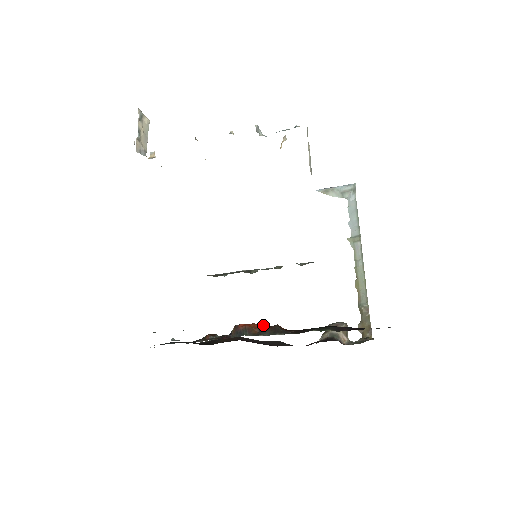
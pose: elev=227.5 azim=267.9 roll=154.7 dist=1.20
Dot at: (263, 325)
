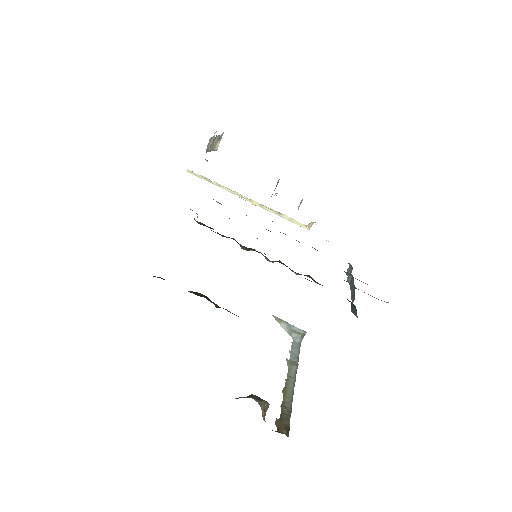
Dot at: occluded
